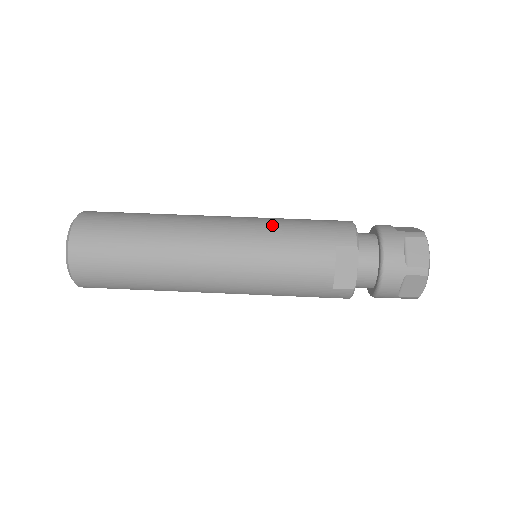
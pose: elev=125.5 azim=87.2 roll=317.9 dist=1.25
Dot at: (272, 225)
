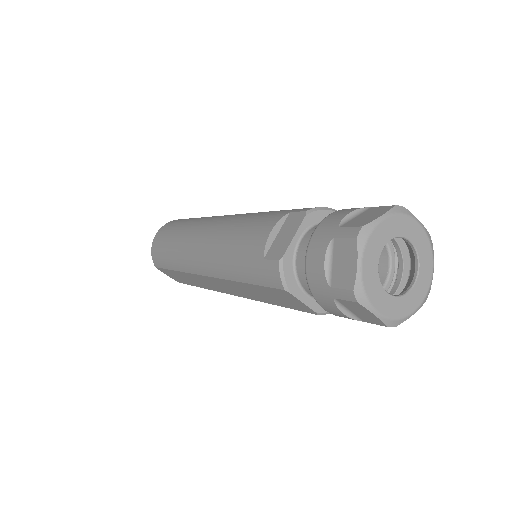
Dot at: occluded
